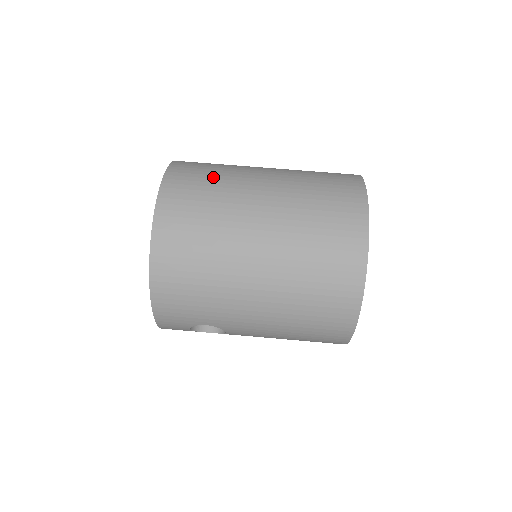
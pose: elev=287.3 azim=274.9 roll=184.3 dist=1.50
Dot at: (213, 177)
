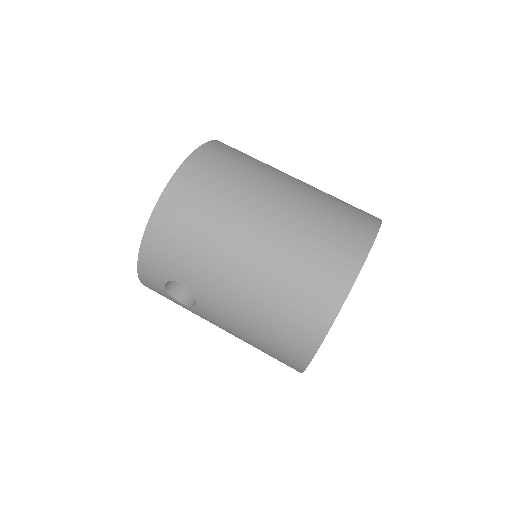
Dot at: (250, 160)
